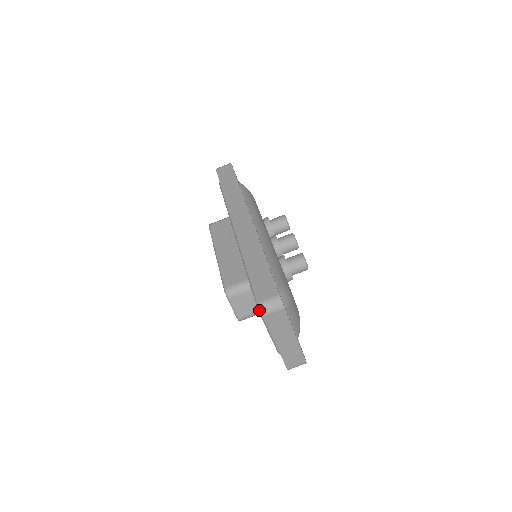
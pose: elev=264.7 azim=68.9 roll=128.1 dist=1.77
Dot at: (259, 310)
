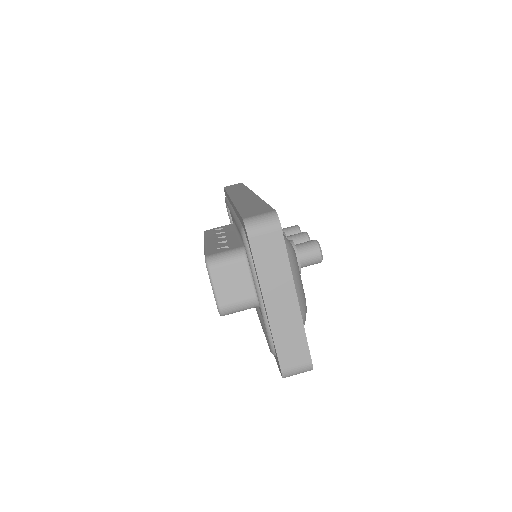
Dot at: (245, 243)
